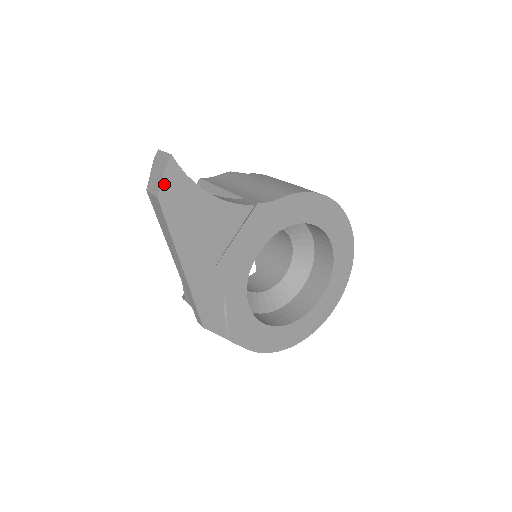
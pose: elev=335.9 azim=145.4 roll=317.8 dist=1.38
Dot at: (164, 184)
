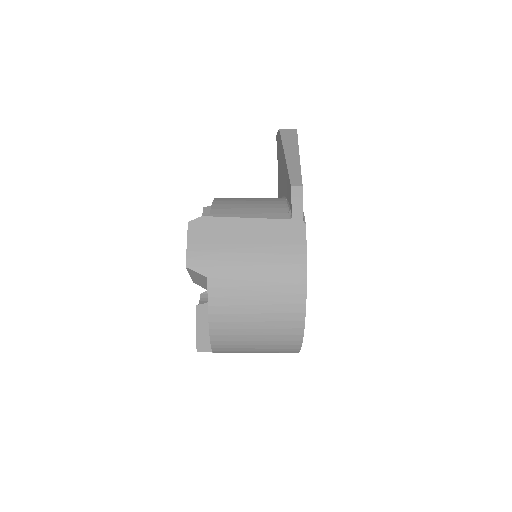
Dot at: occluded
